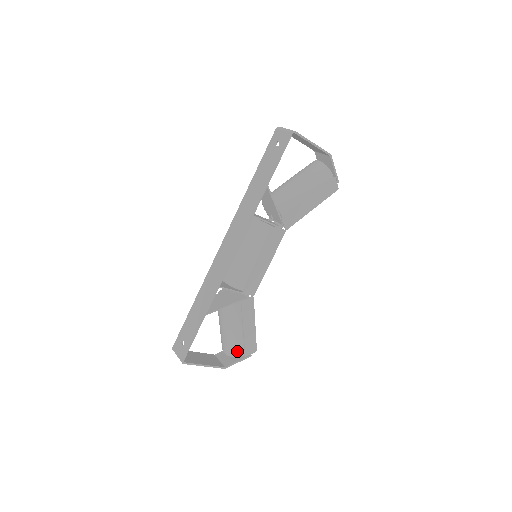
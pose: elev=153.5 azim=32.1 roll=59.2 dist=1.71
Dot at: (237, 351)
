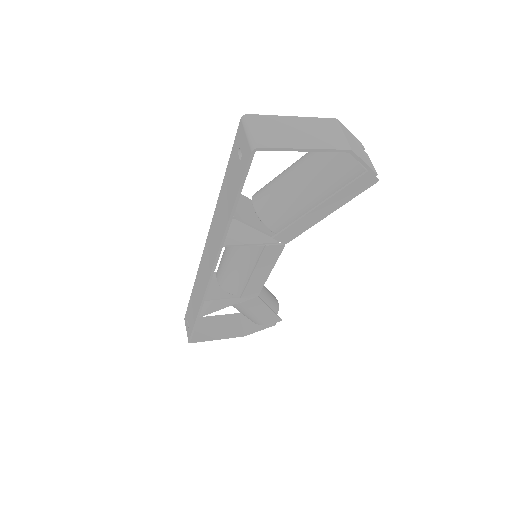
Dot at: (257, 322)
